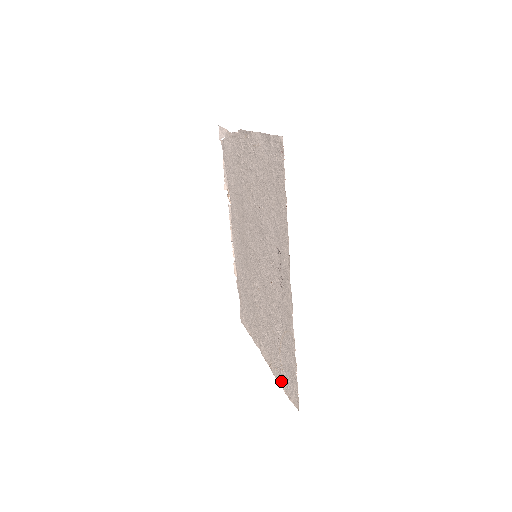
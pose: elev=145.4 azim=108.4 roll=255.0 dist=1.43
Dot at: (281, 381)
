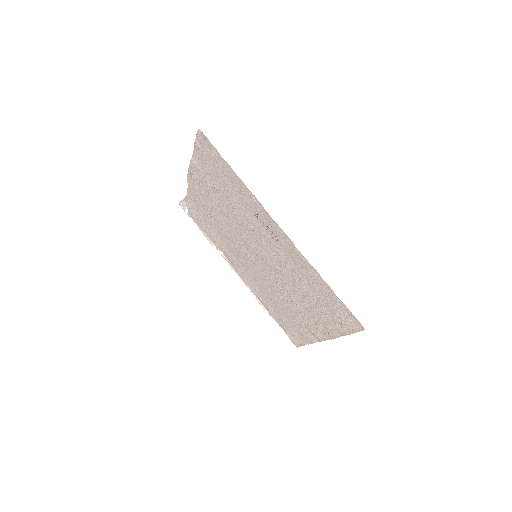
Dot at: (341, 331)
